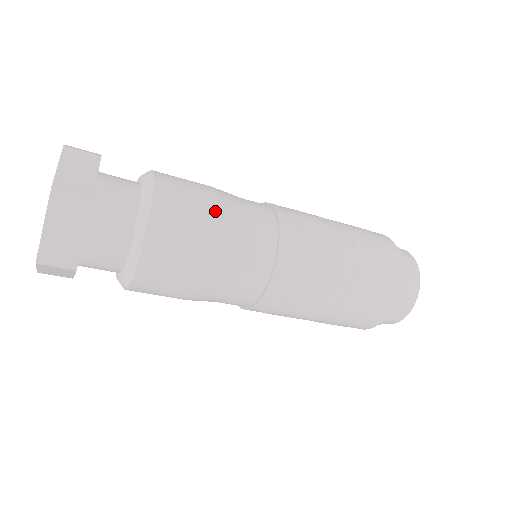
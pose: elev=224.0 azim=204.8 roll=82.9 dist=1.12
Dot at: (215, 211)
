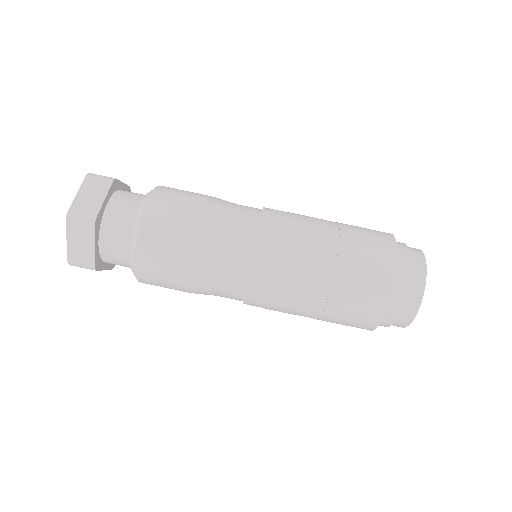
Dot at: (207, 196)
